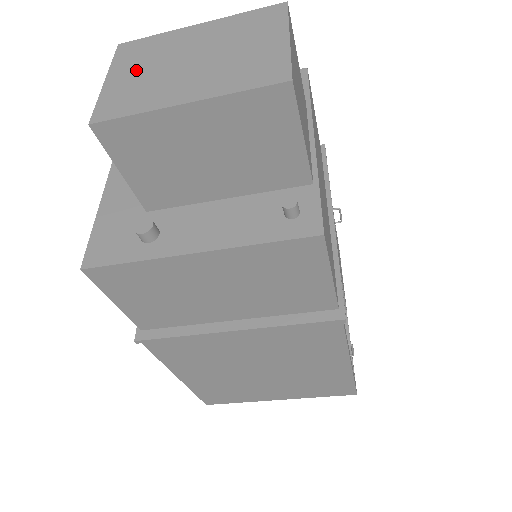
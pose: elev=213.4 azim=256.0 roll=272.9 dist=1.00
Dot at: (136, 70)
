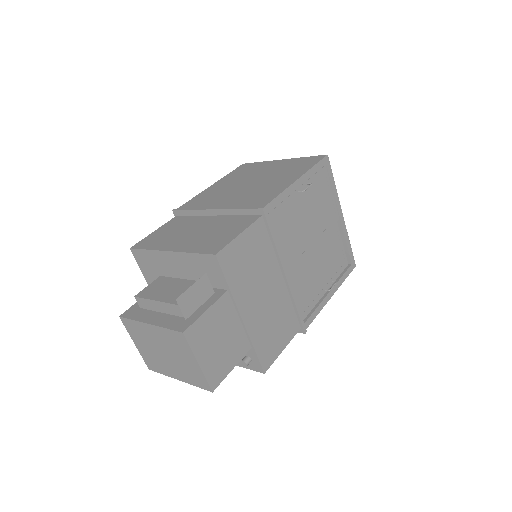
Dot at: (143, 345)
